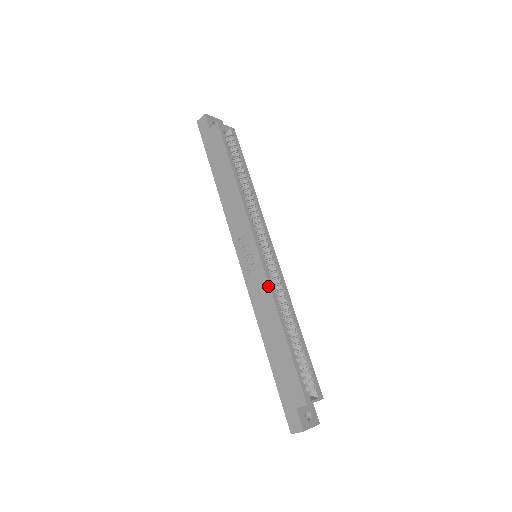
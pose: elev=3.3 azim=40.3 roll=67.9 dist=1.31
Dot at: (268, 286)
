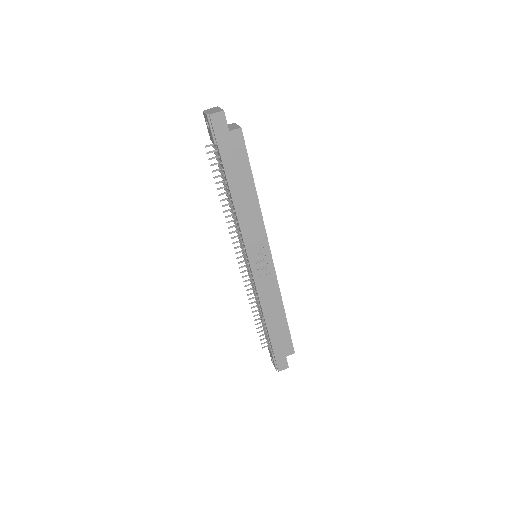
Dot at: (278, 285)
